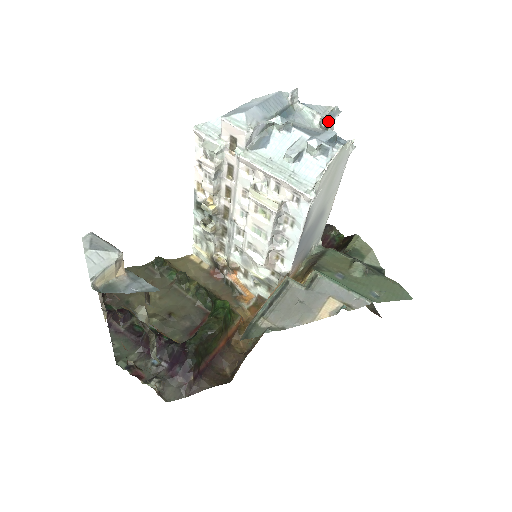
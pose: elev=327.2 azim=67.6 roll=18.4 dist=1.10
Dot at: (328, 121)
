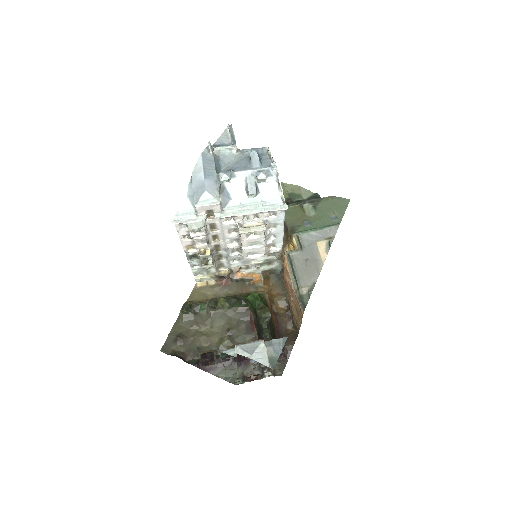
Dot at: (235, 141)
